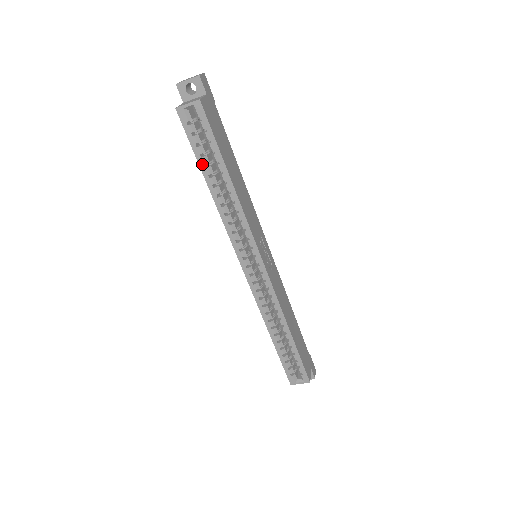
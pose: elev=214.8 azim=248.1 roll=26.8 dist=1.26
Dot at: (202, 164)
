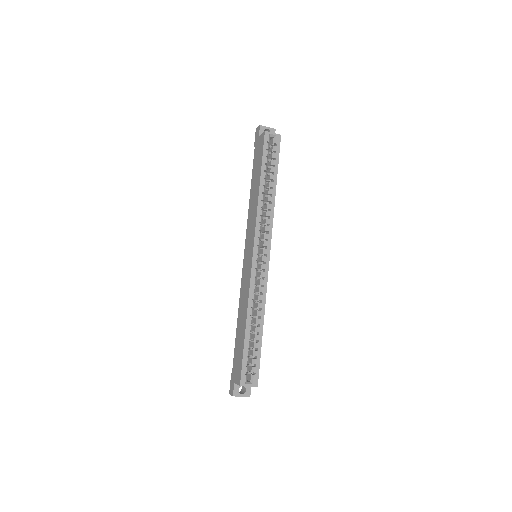
Dot at: (263, 169)
